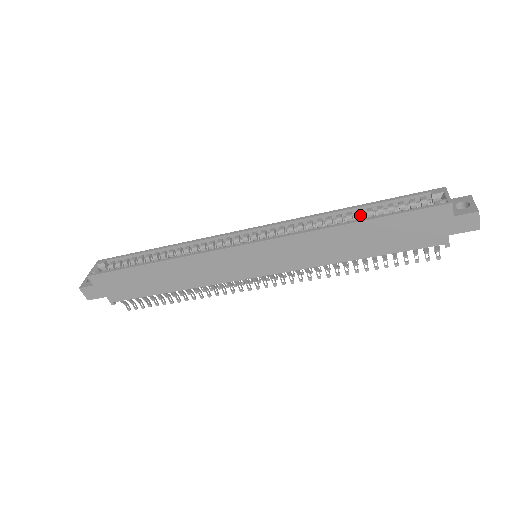
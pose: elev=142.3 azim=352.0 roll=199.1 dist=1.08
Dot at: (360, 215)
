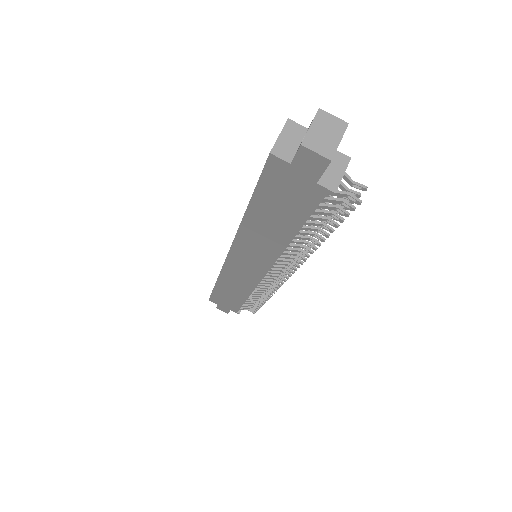
Dot at: occluded
